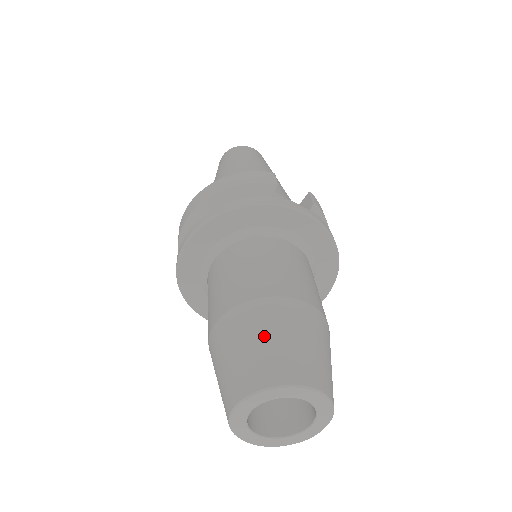
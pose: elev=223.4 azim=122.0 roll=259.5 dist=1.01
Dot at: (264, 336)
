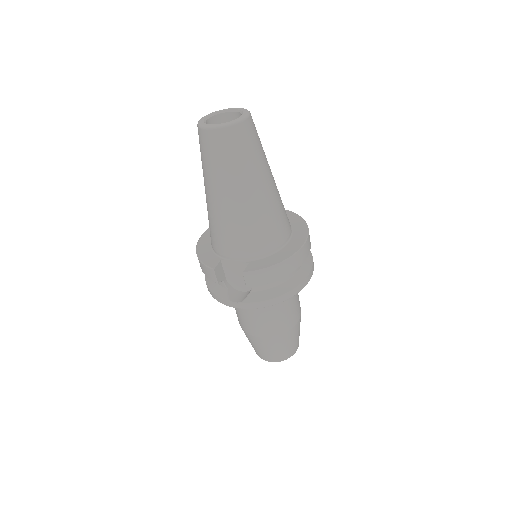
Dot at: occluded
